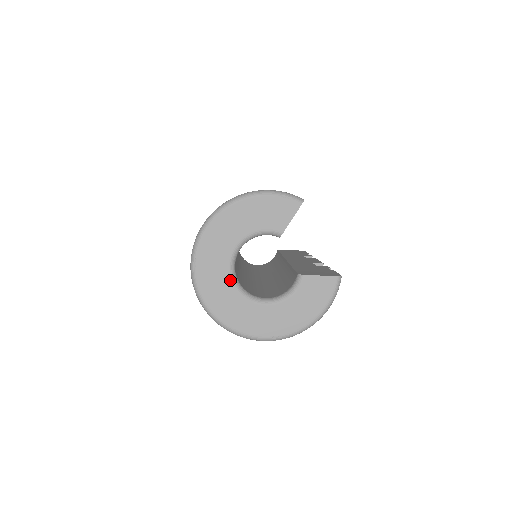
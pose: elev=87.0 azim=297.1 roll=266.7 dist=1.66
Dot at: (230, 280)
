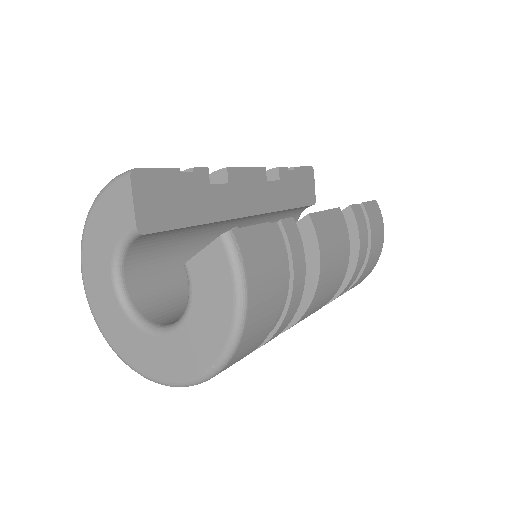
Dot at: (130, 322)
